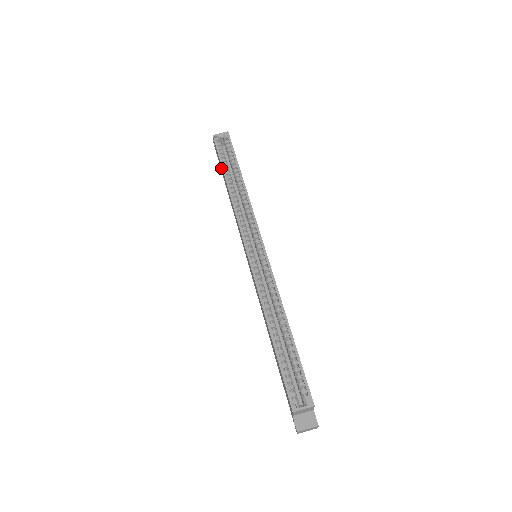
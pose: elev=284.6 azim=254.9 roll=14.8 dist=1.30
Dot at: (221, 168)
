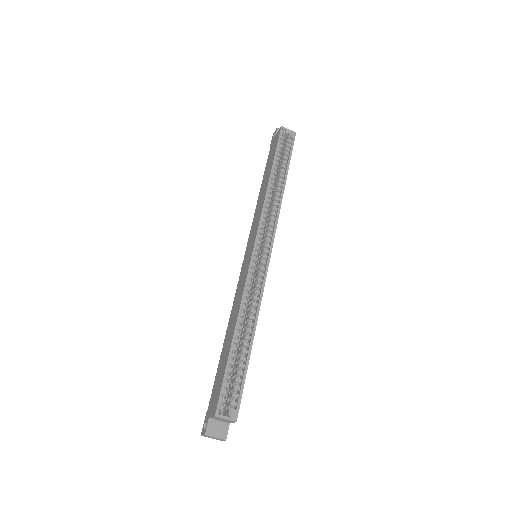
Dot at: (270, 159)
